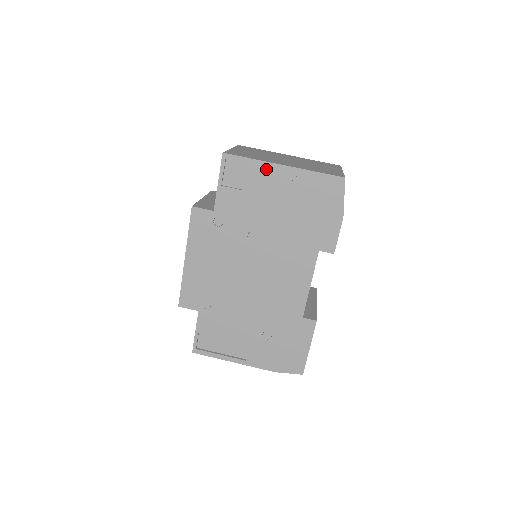
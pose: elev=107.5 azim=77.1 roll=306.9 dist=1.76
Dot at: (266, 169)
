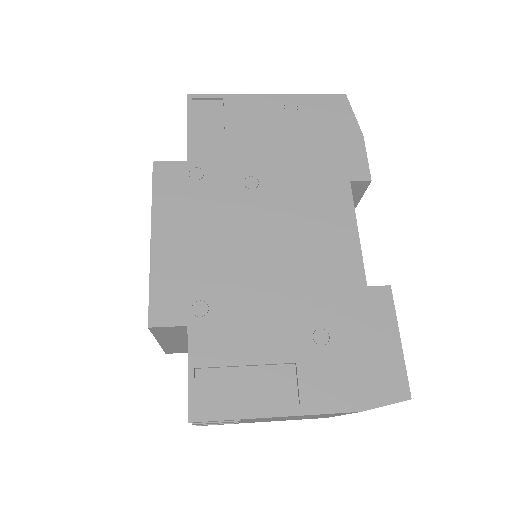
Dot at: (247, 101)
